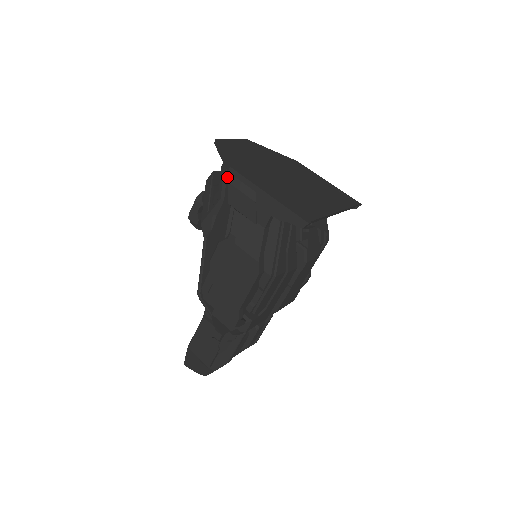
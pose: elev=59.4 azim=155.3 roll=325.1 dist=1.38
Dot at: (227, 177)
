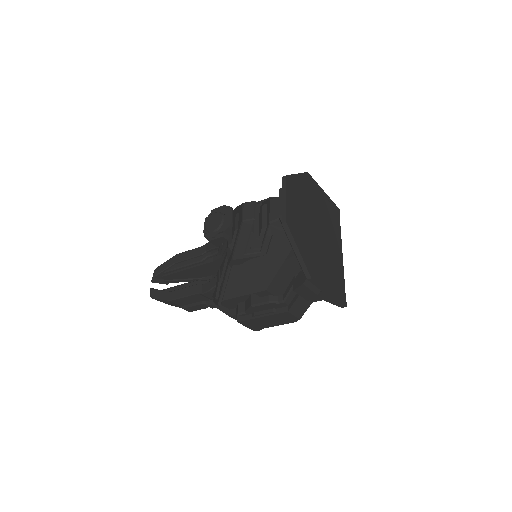
Dot at: (274, 236)
